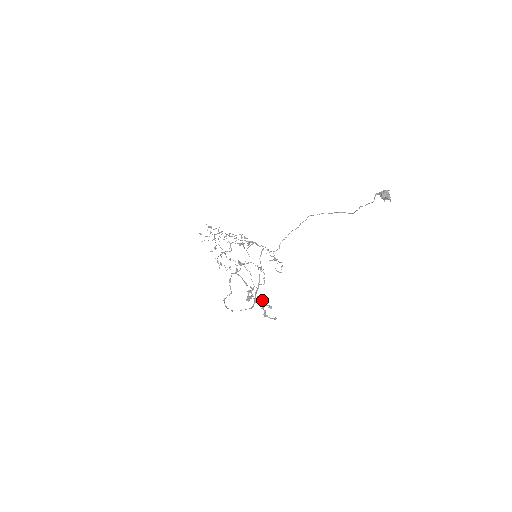
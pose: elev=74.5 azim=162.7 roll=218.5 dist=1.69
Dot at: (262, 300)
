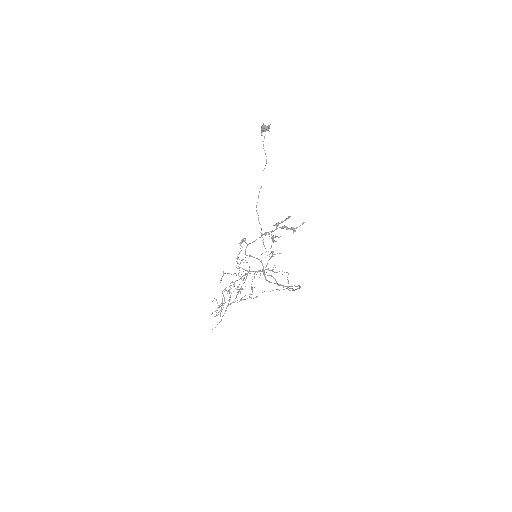
Dot at: (279, 223)
